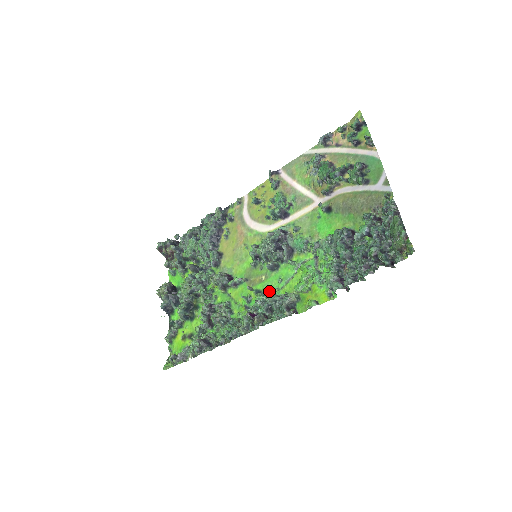
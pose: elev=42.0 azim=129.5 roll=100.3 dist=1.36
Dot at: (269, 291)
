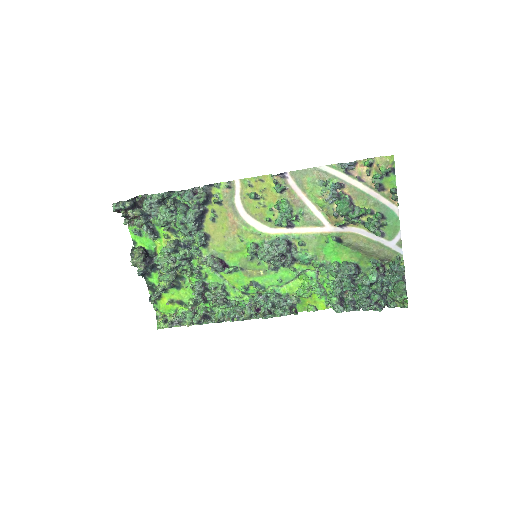
Dot at: (268, 286)
